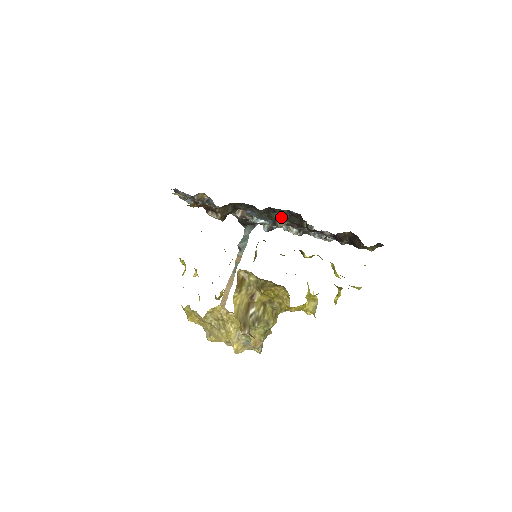
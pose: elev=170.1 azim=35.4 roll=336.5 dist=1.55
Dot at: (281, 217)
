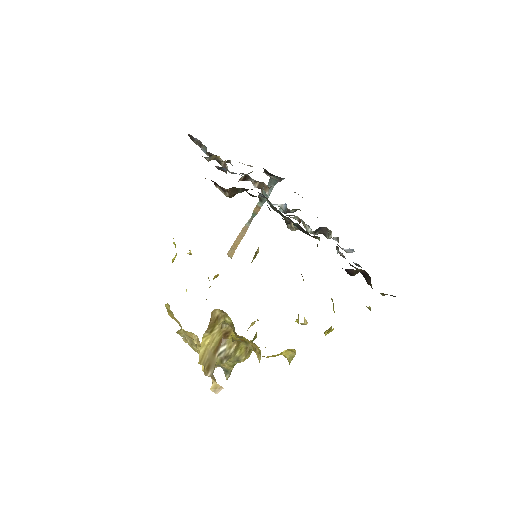
Dot at: occluded
